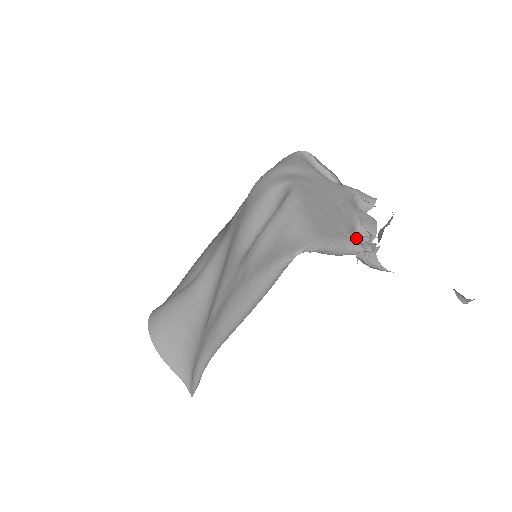
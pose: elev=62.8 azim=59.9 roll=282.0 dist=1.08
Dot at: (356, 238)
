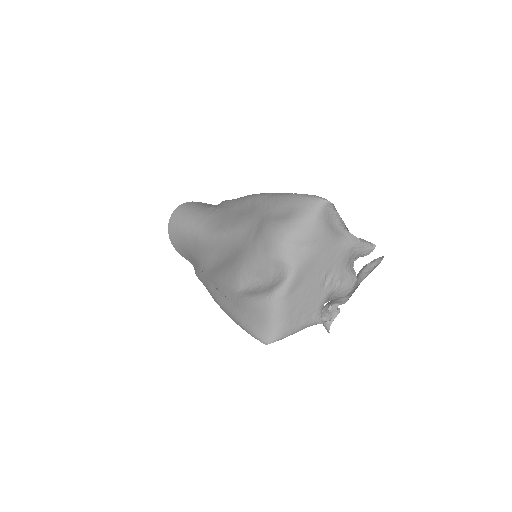
Dot at: (328, 299)
